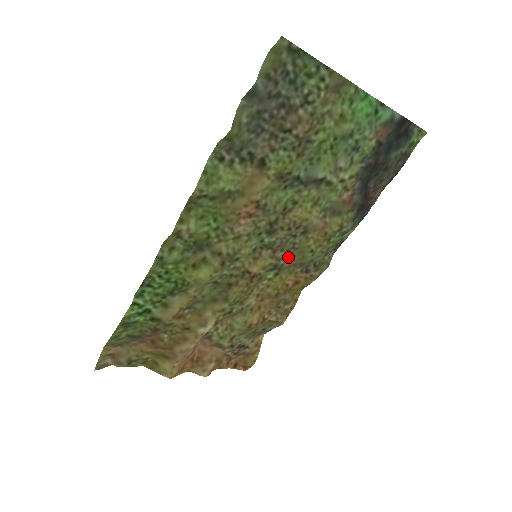
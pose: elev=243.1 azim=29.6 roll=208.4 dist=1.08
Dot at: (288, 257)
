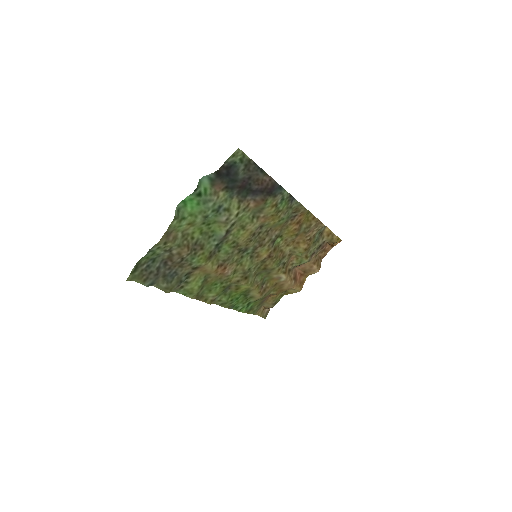
Dot at: (273, 233)
